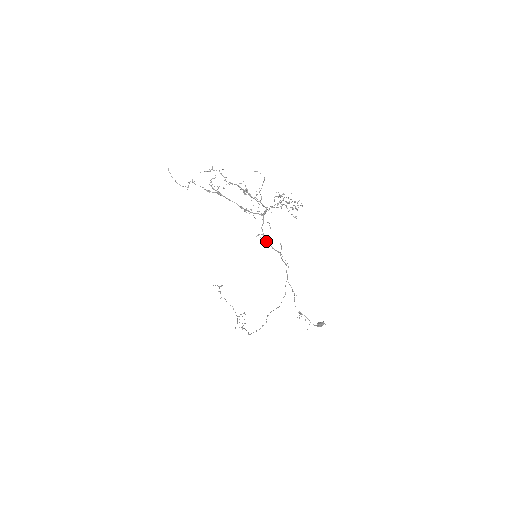
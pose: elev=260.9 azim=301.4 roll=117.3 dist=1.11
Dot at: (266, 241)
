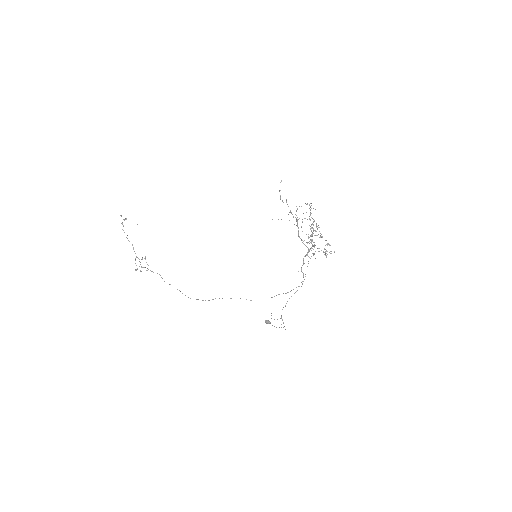
Dot at: occluded
